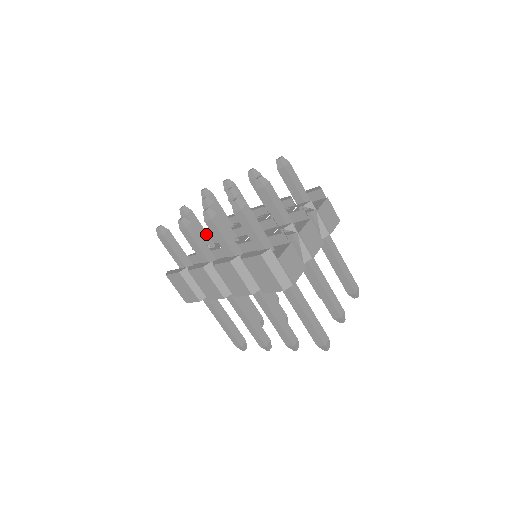
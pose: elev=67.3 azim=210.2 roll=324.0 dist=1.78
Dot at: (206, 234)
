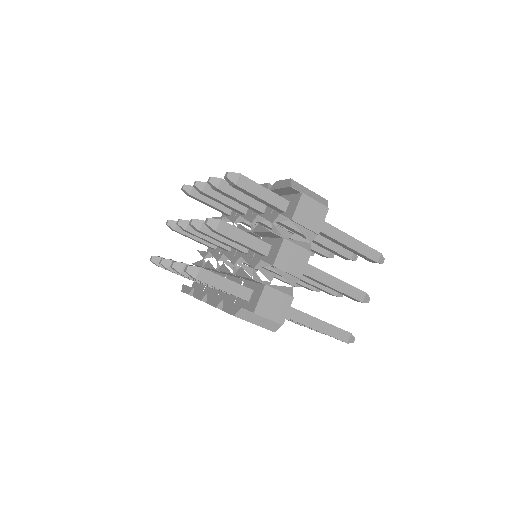
Dot at: occluded
